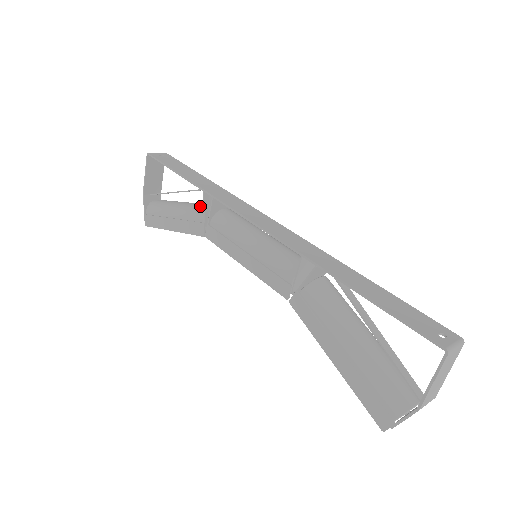
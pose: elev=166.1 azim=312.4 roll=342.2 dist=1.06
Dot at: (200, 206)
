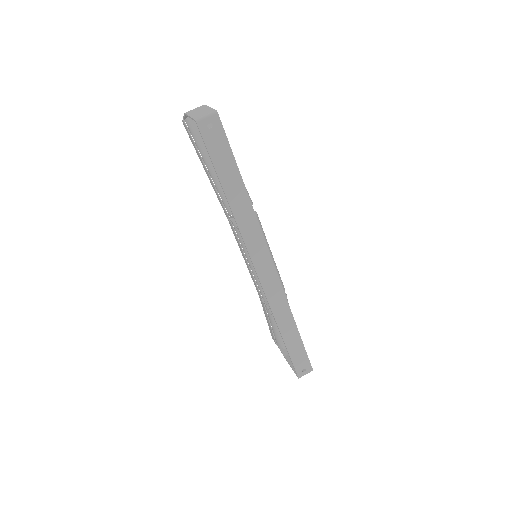
Dot at: occluded
